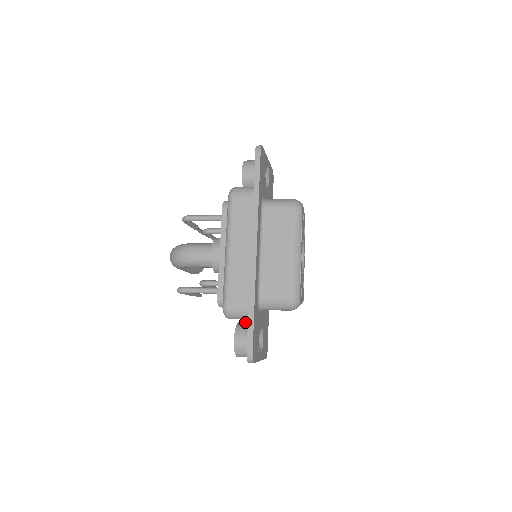
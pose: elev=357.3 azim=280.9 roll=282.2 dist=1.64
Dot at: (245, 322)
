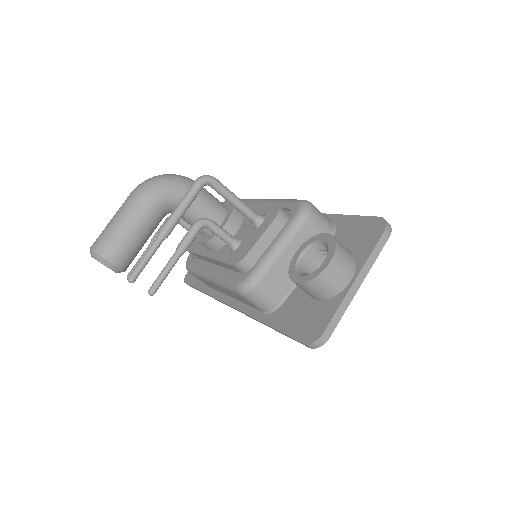
Dot at: occluded
